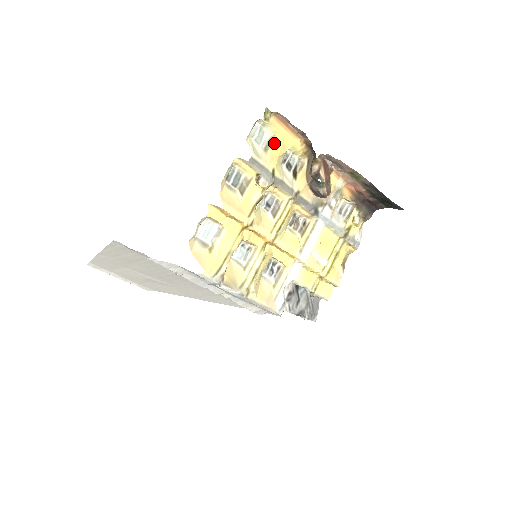
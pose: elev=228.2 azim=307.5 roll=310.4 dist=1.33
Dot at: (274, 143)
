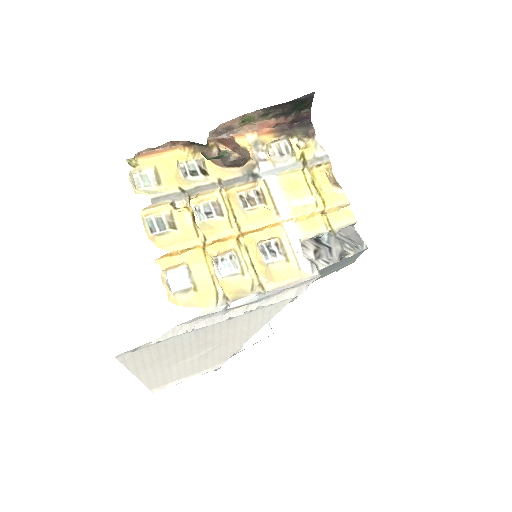
Dot at: (160, 173)
